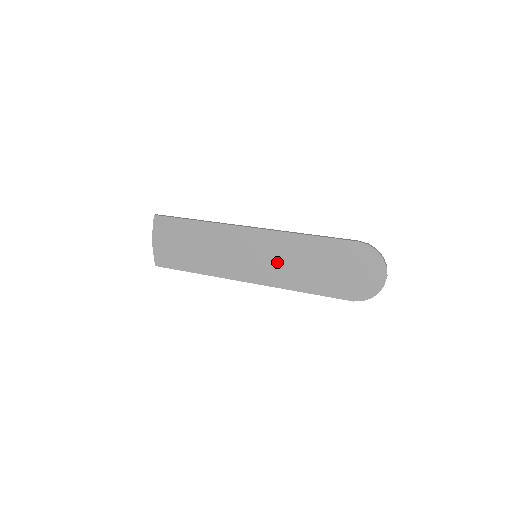
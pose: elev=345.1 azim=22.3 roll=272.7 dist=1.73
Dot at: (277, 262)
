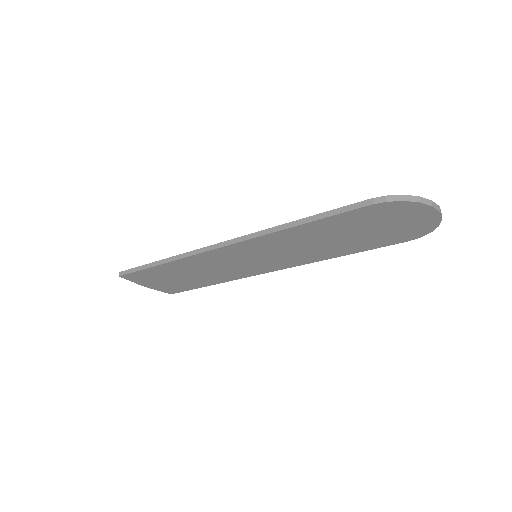
Dot at: (285, 253)
